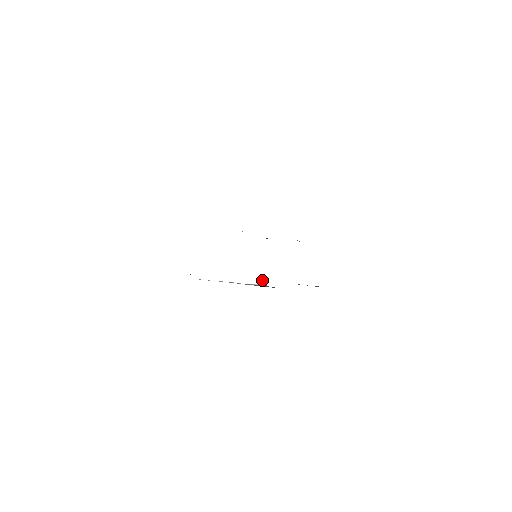
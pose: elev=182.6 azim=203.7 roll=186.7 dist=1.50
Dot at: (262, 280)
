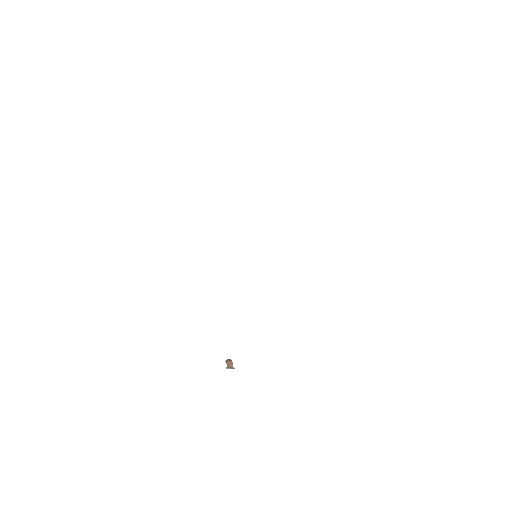
Dot at: (227, 364)
